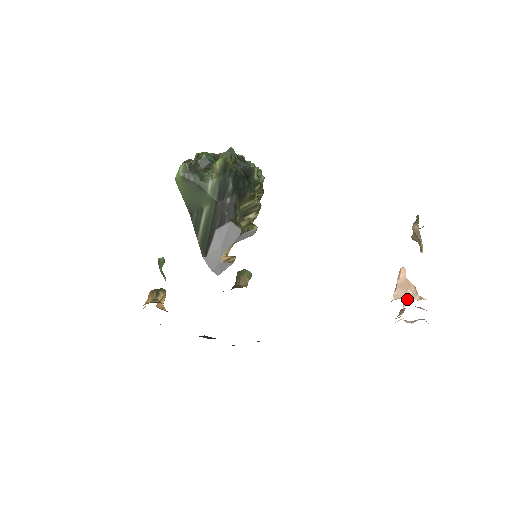
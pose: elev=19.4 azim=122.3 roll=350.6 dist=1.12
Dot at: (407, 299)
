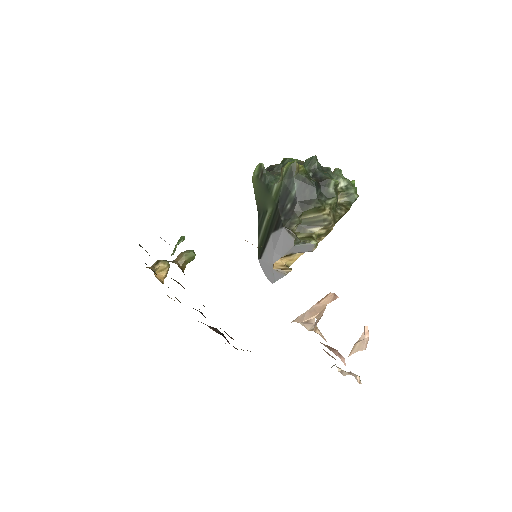
Dot at: (357, 345)
